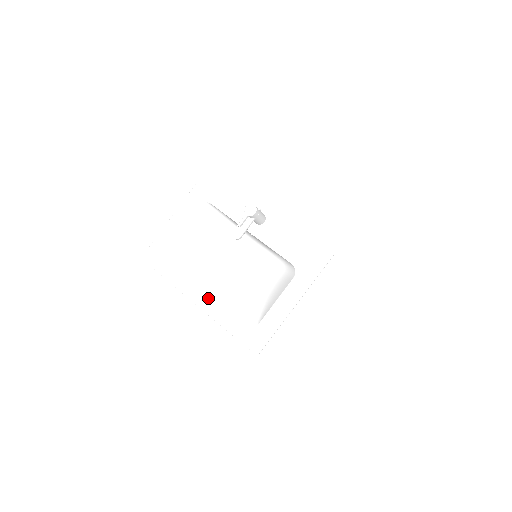
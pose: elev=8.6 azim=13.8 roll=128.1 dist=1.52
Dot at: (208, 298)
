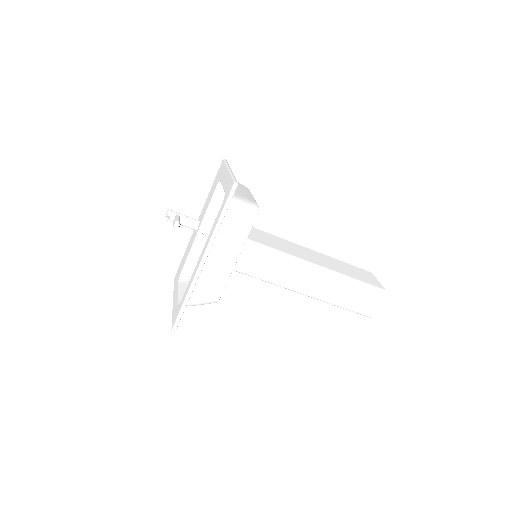
Dot at: (203, 250)
